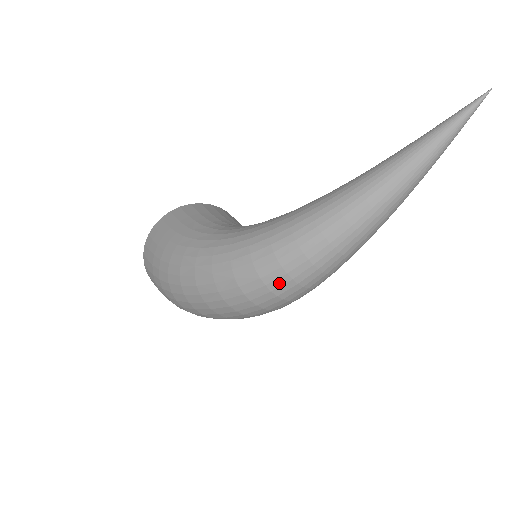
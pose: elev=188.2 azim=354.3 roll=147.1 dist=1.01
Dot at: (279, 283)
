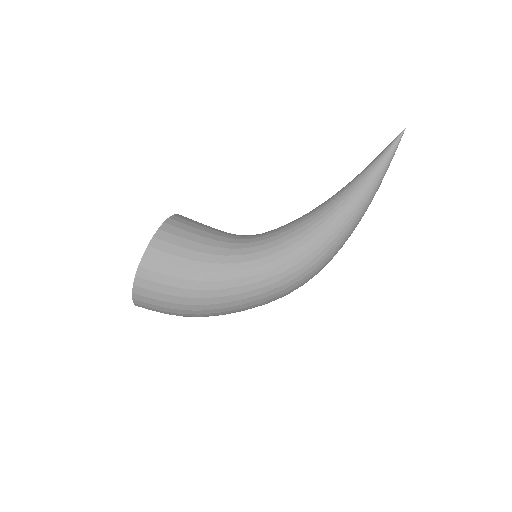
Dot at: (310, 278)
